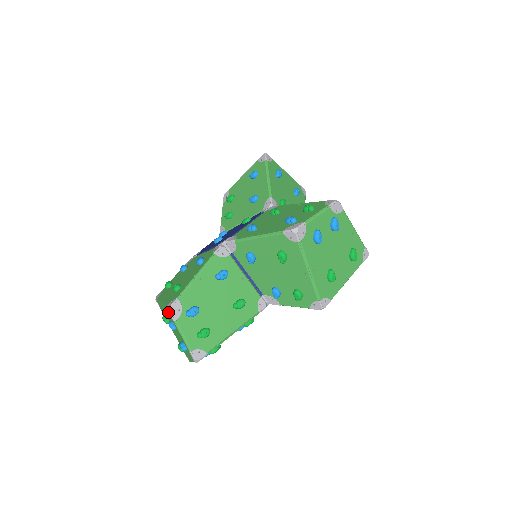
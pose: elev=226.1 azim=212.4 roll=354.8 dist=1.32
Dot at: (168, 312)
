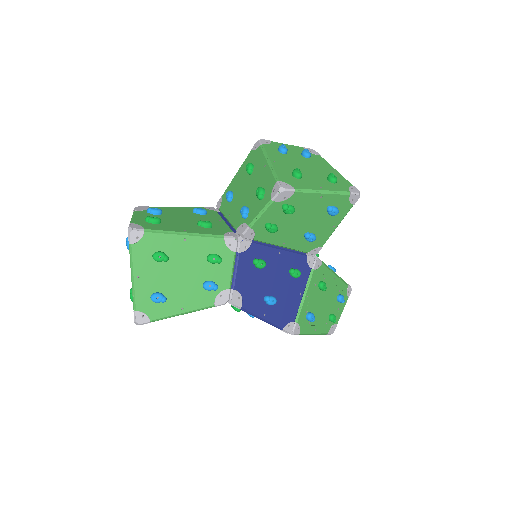
Dot at: occluded
